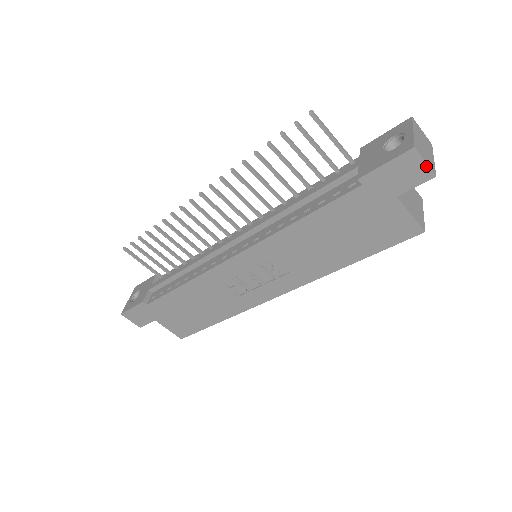
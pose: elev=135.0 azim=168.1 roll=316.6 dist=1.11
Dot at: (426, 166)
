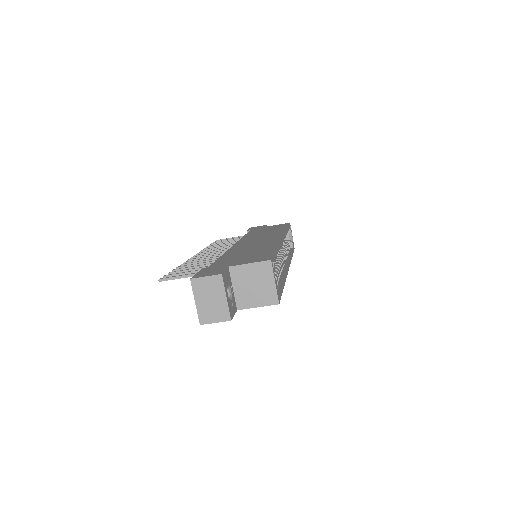
Dot at: occluded
